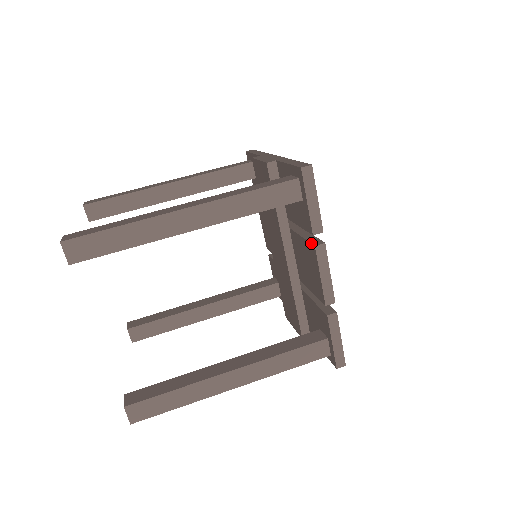
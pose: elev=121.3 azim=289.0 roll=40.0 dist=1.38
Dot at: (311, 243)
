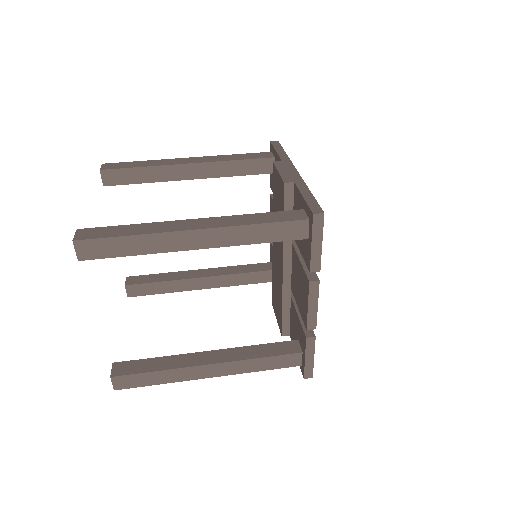
Dot at: (307, 276)
